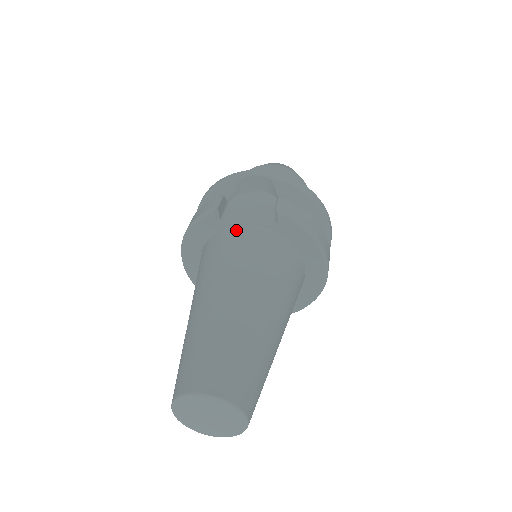
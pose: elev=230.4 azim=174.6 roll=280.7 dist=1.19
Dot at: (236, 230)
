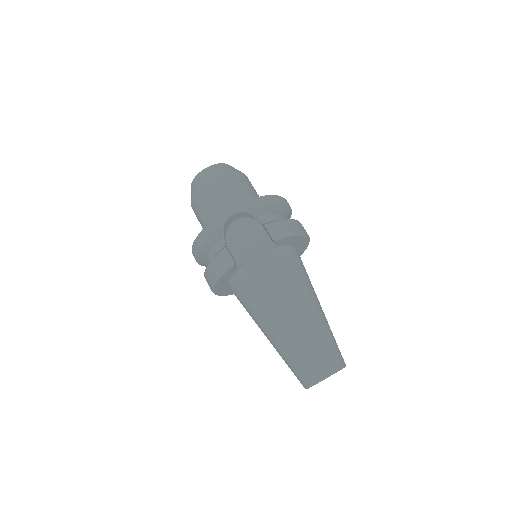
Dot at: (253, 265)
